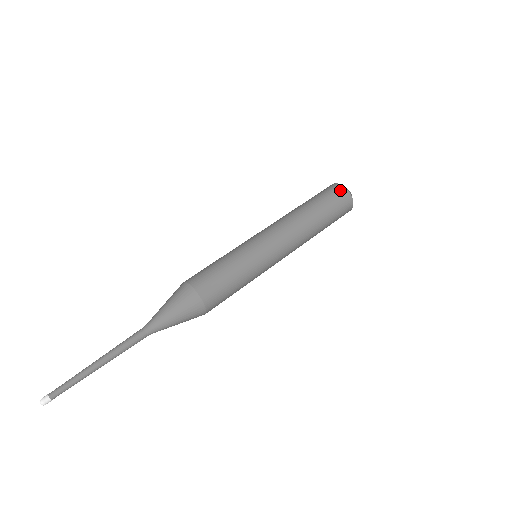
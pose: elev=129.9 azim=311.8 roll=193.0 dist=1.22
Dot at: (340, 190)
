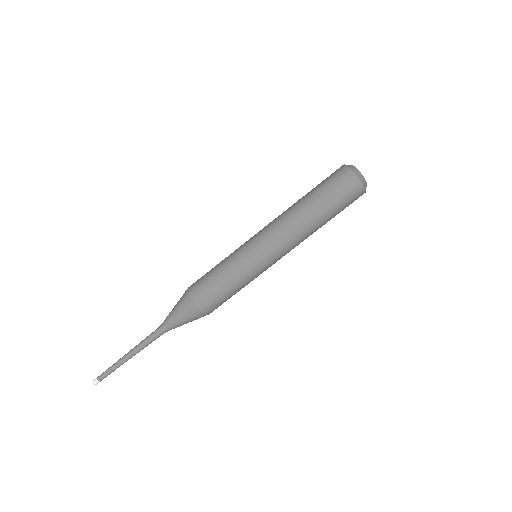
Dot at: (353, 184)
